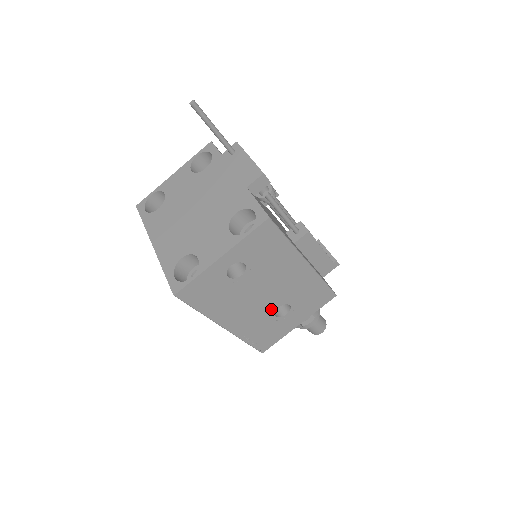
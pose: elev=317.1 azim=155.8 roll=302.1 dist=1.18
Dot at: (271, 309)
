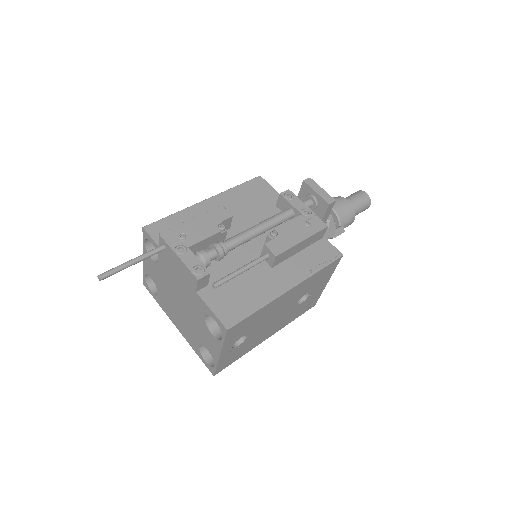
Dot at: (292, 308)
